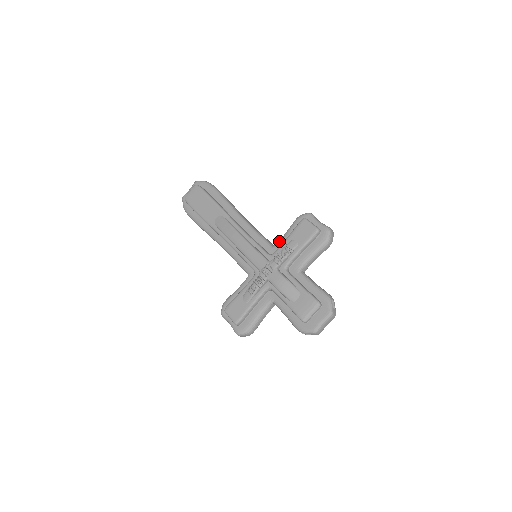
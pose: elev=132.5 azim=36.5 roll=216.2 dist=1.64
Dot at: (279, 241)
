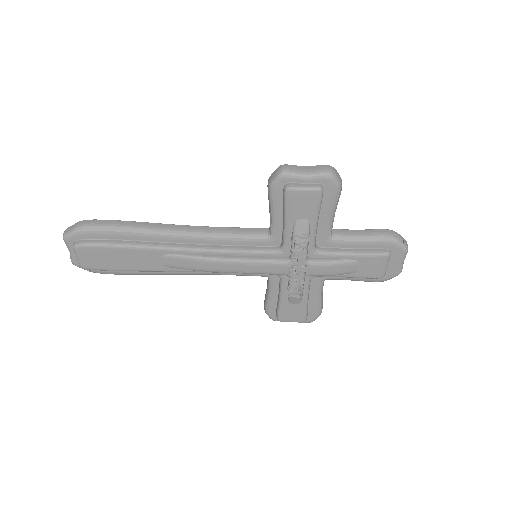
Dot at: (273, 228)
